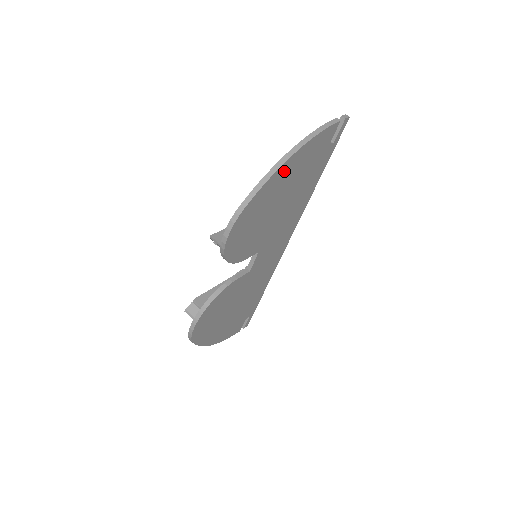
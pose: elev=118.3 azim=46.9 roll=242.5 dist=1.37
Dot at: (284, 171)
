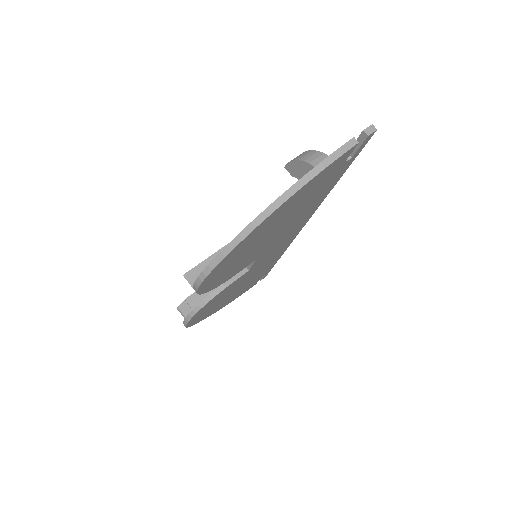
Dot at: (267, 222)
